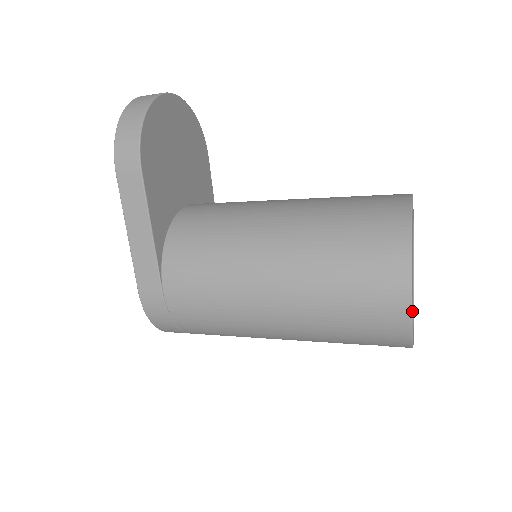
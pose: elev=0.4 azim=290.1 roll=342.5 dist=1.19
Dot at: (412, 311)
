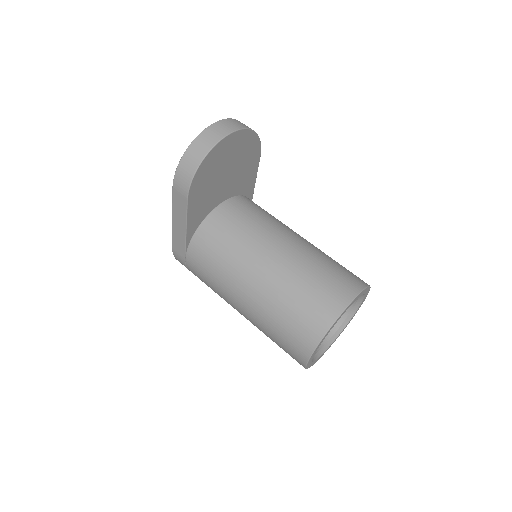
Dot at: (307, 364)
